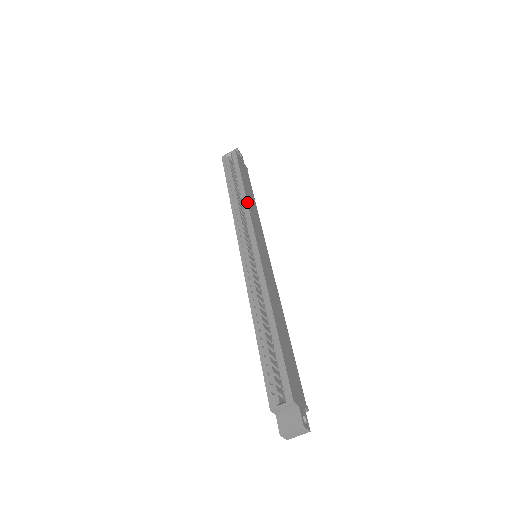
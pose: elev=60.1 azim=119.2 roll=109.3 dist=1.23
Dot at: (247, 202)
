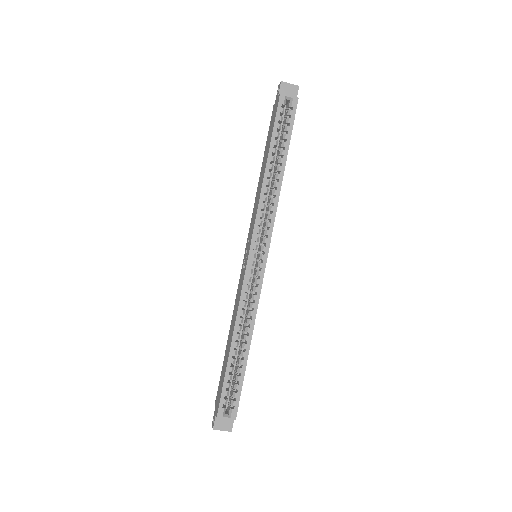
Dot at: occluded
